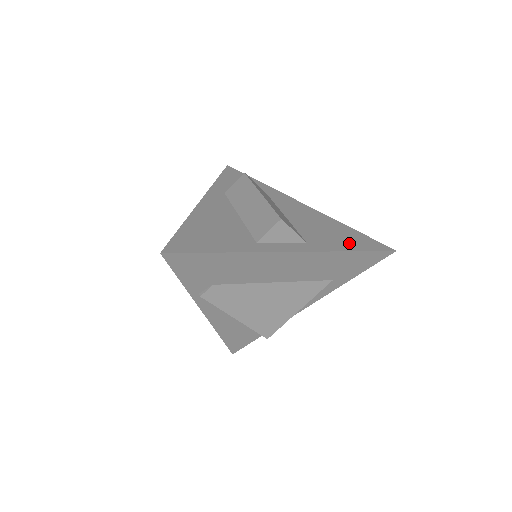
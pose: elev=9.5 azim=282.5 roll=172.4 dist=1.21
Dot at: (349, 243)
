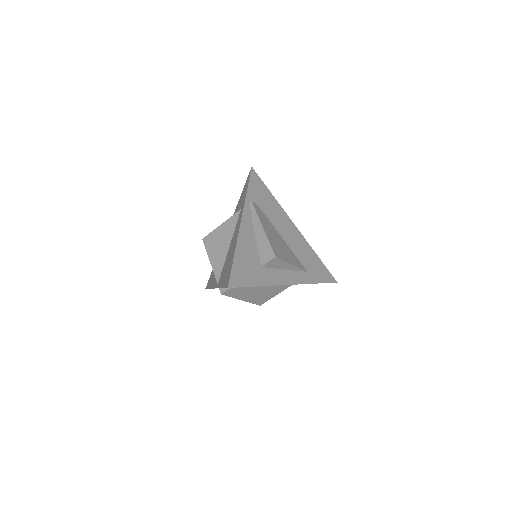
Dot at: occluded
